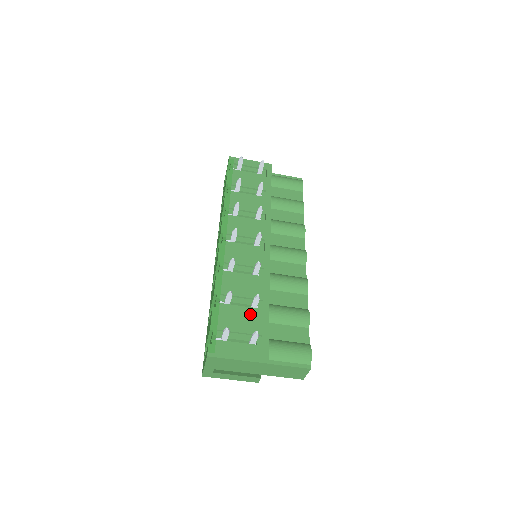
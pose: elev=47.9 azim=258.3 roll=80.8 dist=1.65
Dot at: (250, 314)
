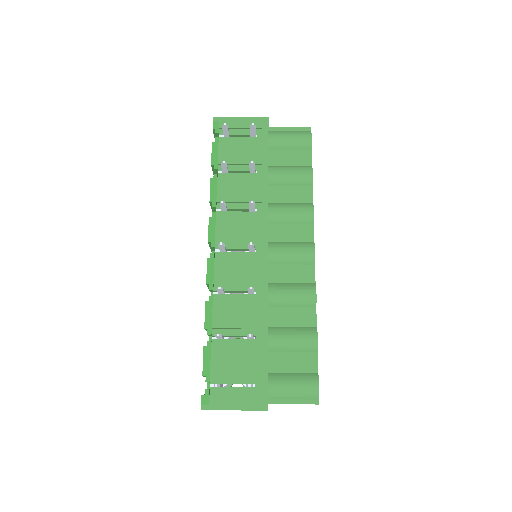
Dot at: (246, 350)
